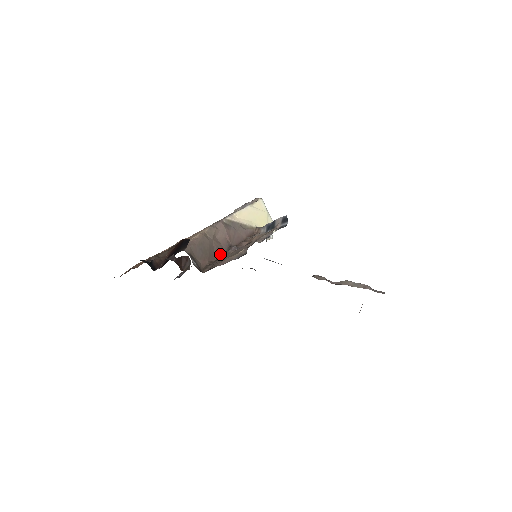
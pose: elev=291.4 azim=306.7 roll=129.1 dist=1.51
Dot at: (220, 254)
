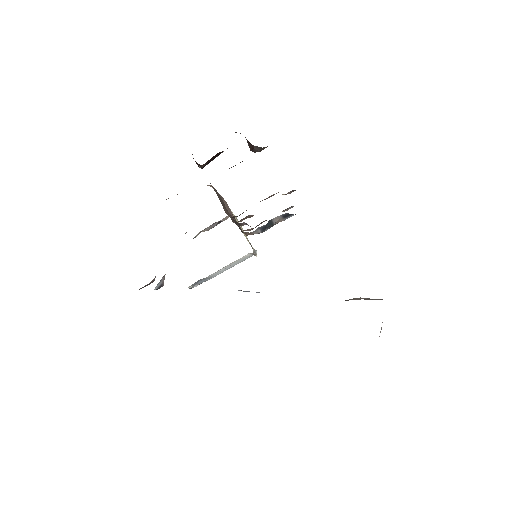
Dot at: (234, 221)
